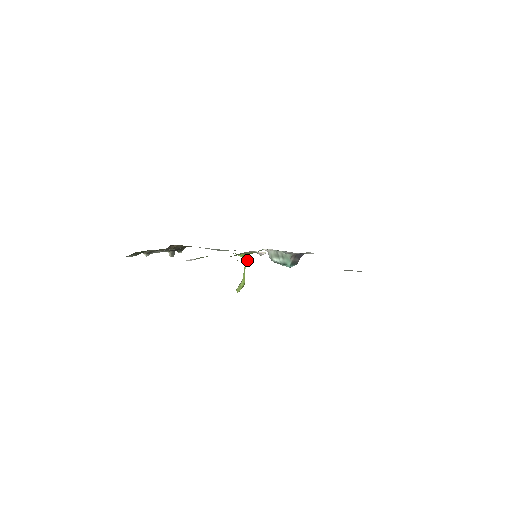
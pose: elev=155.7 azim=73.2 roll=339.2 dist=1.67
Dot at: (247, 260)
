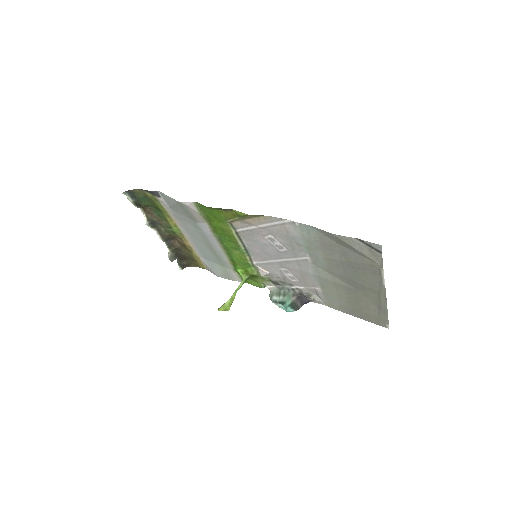
Dot at: (244, 280)
